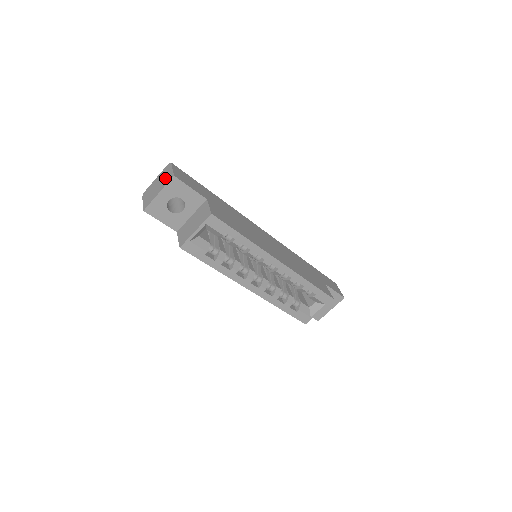
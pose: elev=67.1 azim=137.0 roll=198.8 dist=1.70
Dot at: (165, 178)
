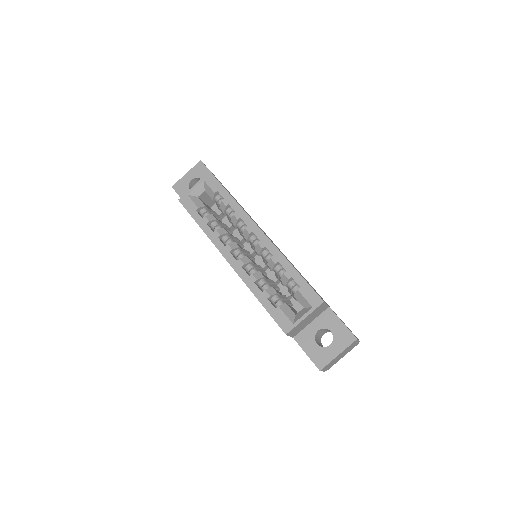
Dot at: occluded
